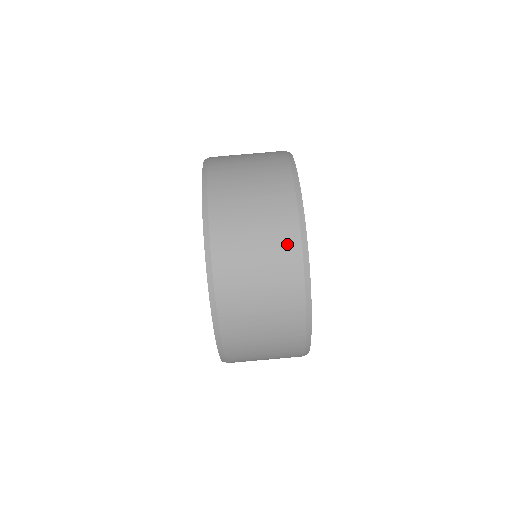
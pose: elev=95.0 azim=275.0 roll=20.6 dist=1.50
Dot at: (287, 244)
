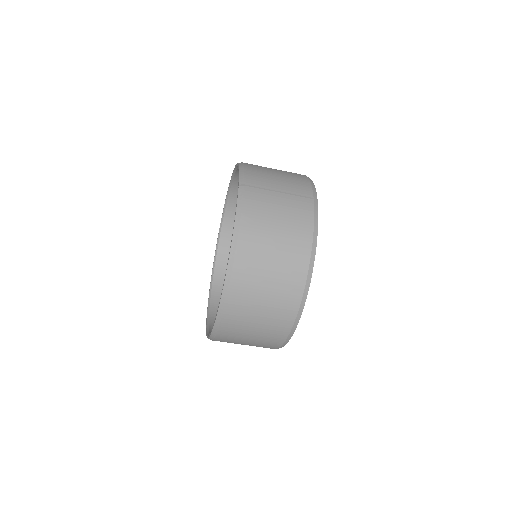
Dot at: (267, 347)
